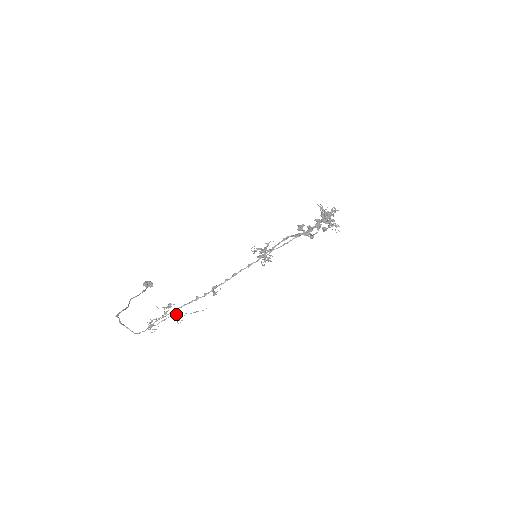
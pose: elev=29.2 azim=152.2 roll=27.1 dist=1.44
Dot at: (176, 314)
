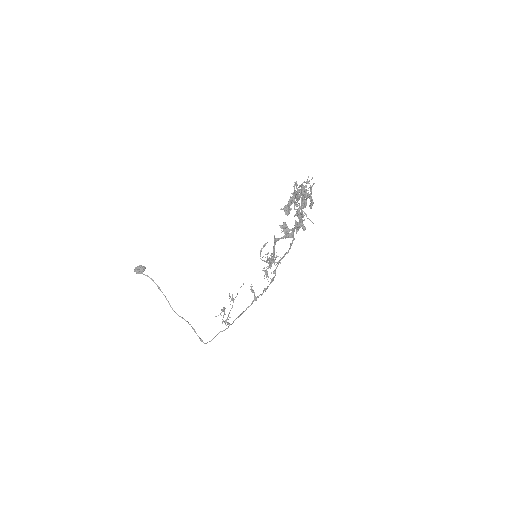
Dot at: (232, 306)
